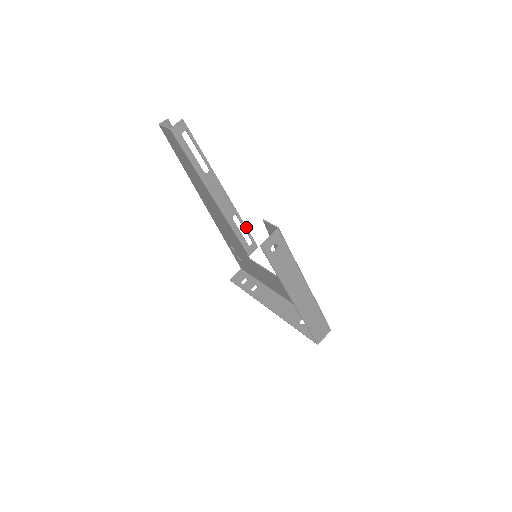
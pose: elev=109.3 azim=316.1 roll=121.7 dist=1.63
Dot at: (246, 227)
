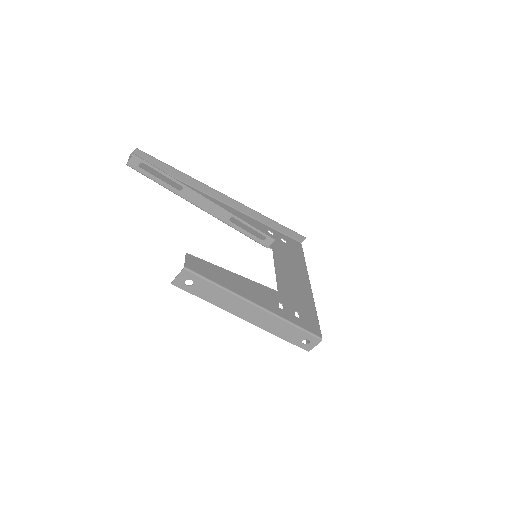
Dot at: (251, 225)
